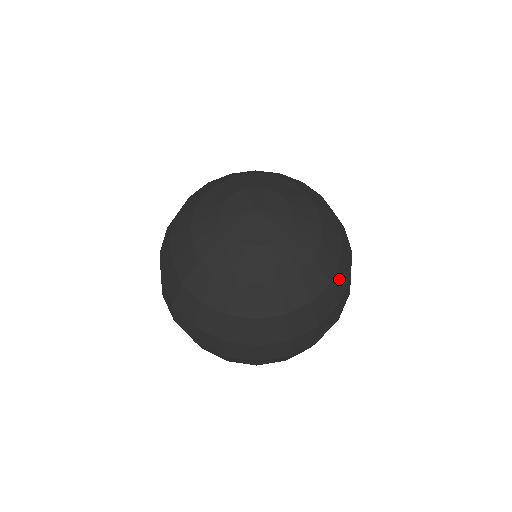
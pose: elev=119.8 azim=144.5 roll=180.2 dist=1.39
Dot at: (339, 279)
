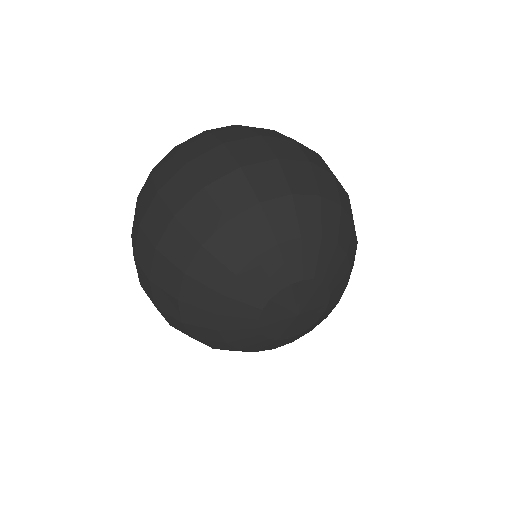
Dot at: occluded
